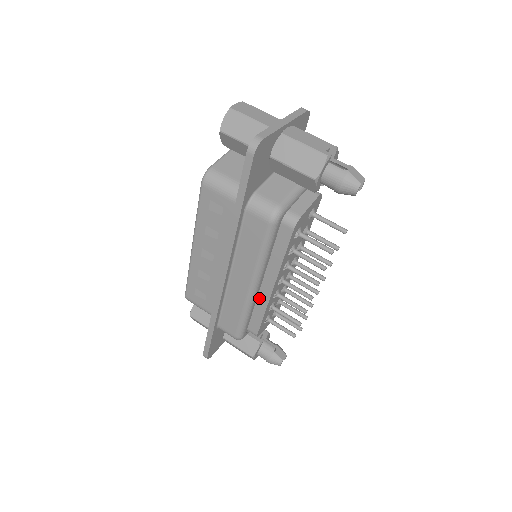
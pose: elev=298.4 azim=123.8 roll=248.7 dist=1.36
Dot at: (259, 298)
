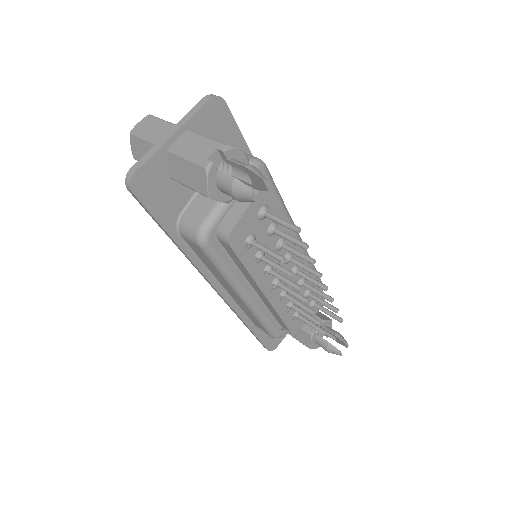
Dot at: (265, 303)
